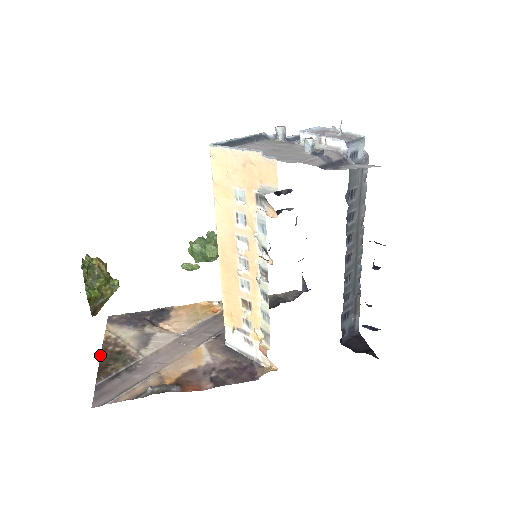
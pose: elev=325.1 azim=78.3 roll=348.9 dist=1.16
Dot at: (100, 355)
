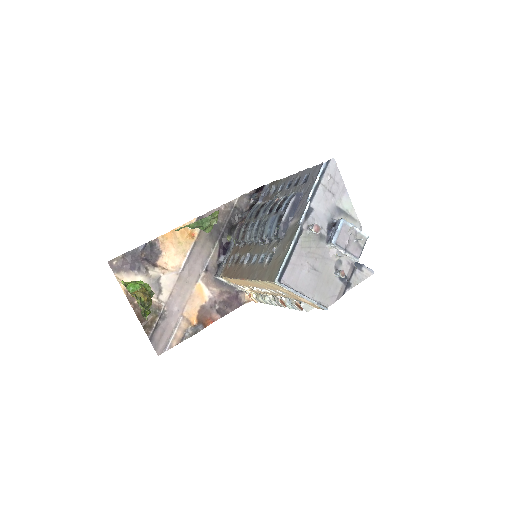
Dot at: occluded
